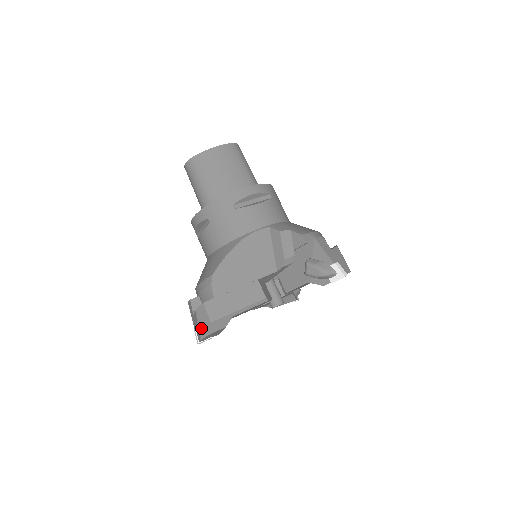
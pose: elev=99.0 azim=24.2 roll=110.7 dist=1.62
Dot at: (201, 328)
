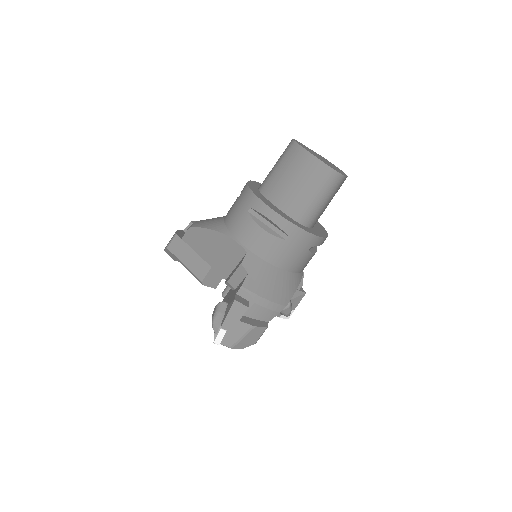
Dot at: occluded
